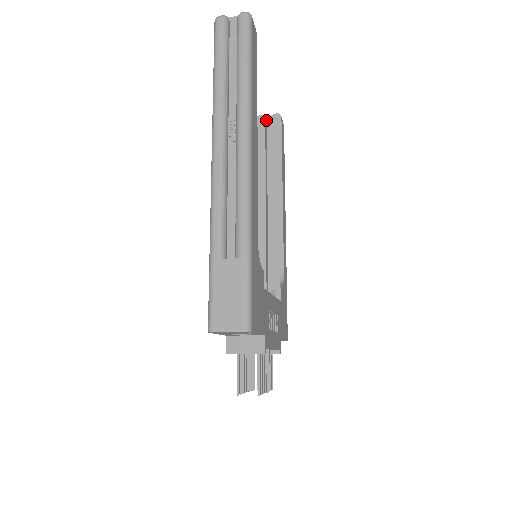
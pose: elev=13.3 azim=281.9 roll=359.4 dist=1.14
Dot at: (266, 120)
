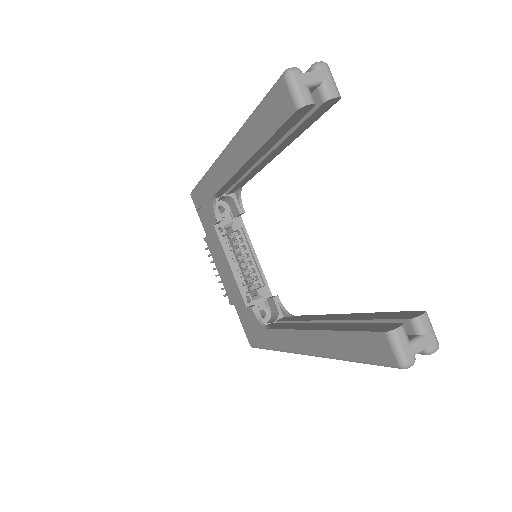
Dot at: (310, 87)
